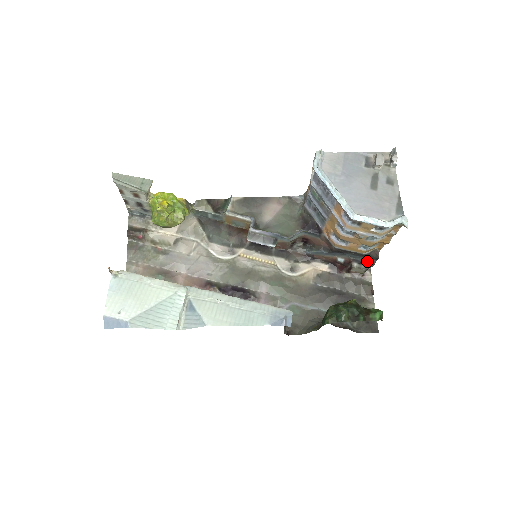
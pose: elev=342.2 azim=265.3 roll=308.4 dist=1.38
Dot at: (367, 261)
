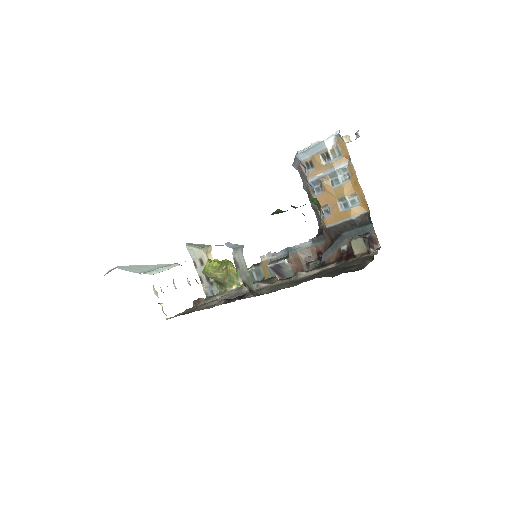
Dot at: (366, 233)
